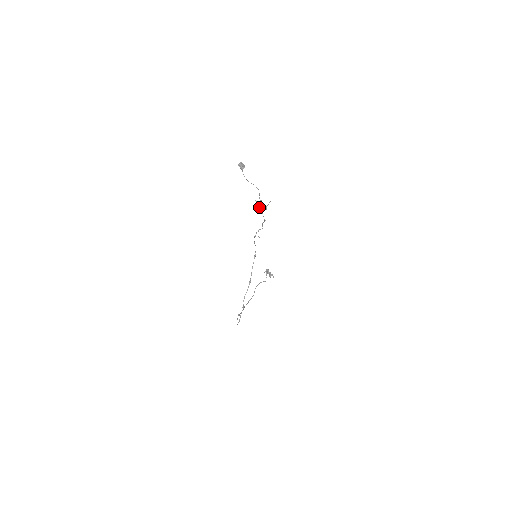
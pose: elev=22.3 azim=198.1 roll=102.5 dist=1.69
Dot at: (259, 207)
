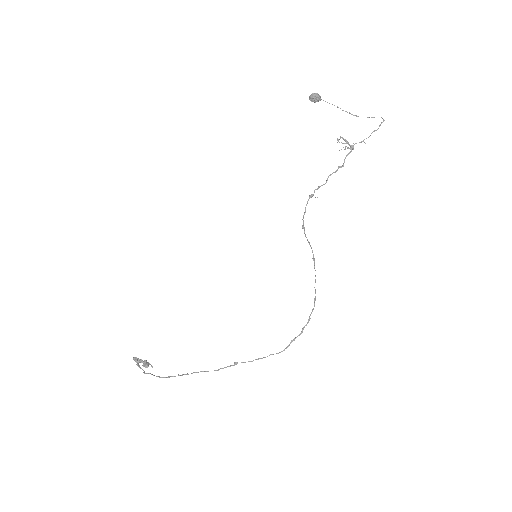
Dot at: (378, 128)
